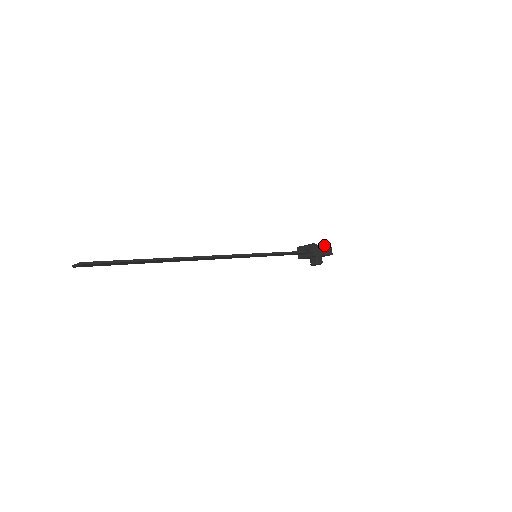
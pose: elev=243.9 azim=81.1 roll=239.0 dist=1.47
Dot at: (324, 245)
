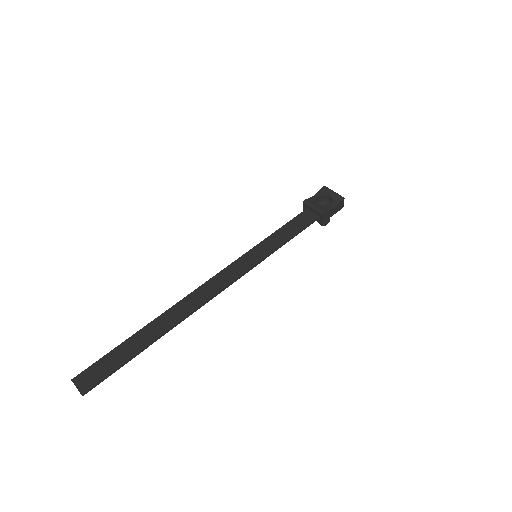
Dot at: (336, 205)
